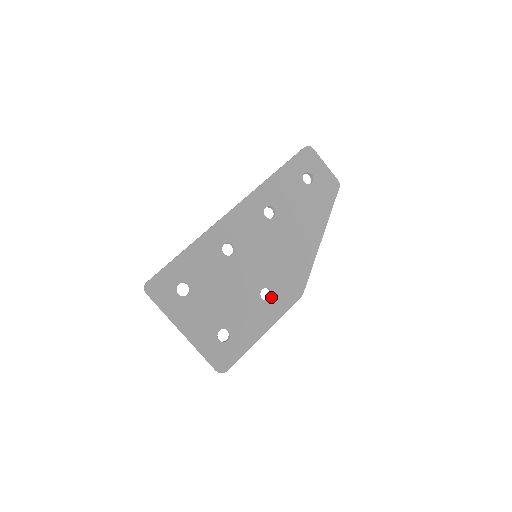
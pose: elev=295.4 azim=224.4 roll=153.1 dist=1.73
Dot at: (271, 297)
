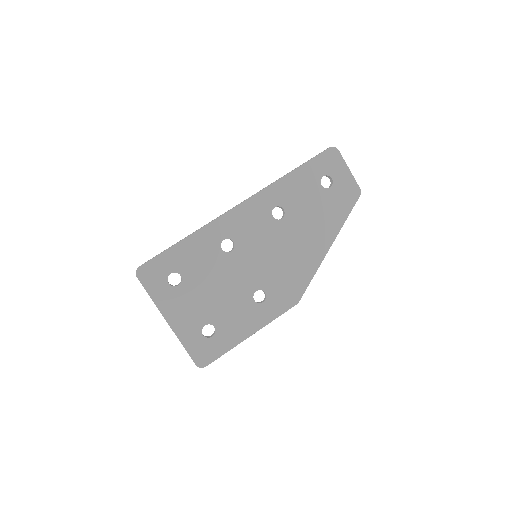
Dot at: (264, 300)
